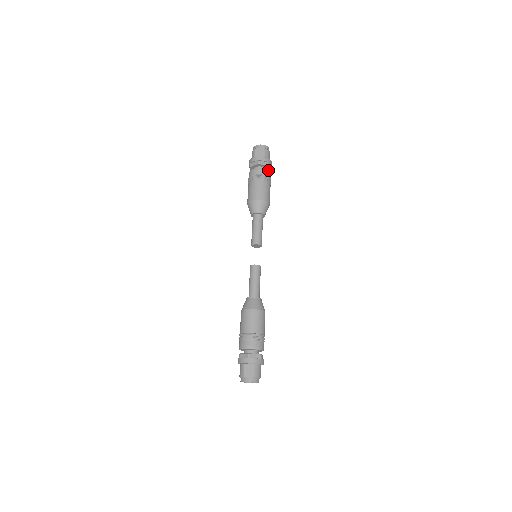
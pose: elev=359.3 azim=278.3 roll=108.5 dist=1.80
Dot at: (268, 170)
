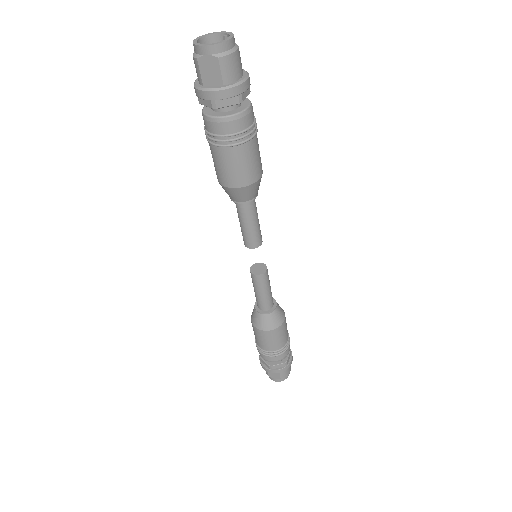
Dot at: (241, 113)
